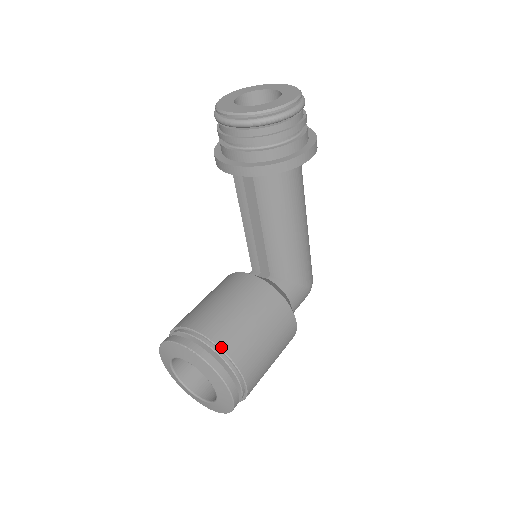
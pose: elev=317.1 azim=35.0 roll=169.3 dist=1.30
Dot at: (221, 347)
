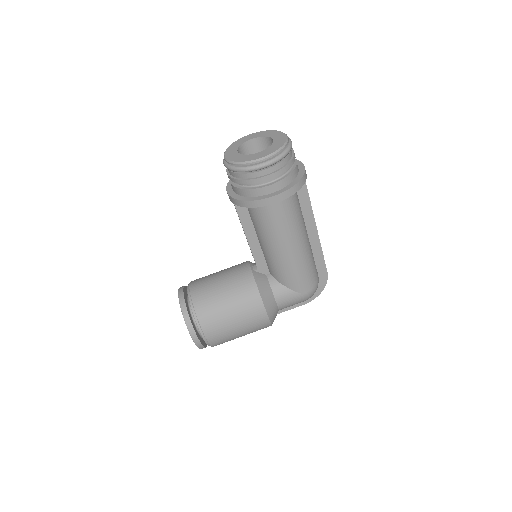
Dot at: (194, 307)
